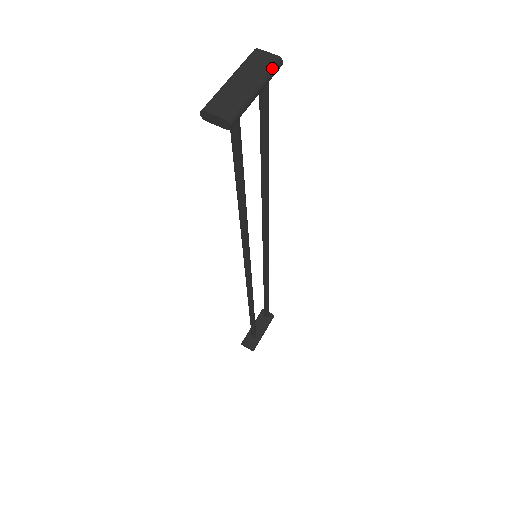
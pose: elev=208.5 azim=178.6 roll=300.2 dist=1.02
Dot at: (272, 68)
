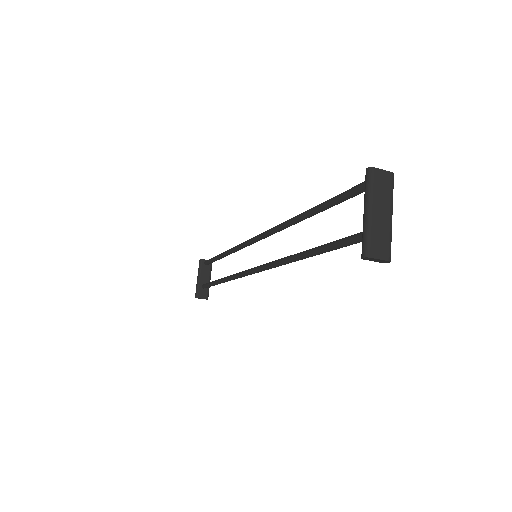
Dot at: (393, 188)
